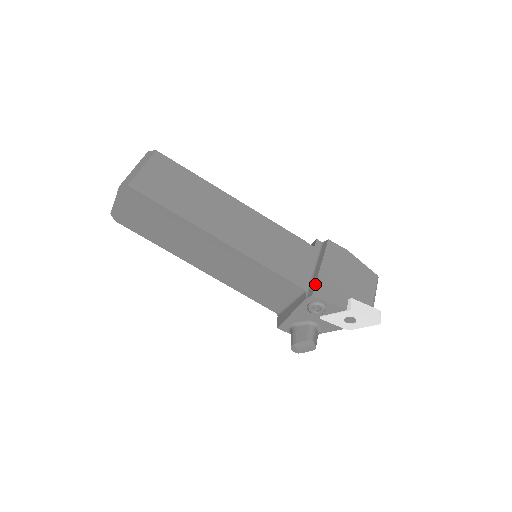
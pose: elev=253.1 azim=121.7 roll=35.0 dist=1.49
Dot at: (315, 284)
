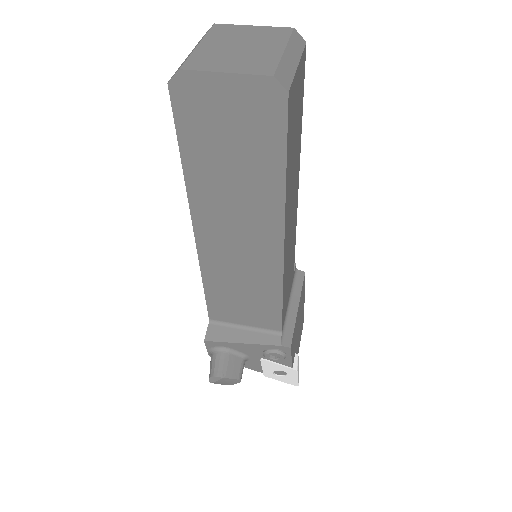
Dot at: occluded
